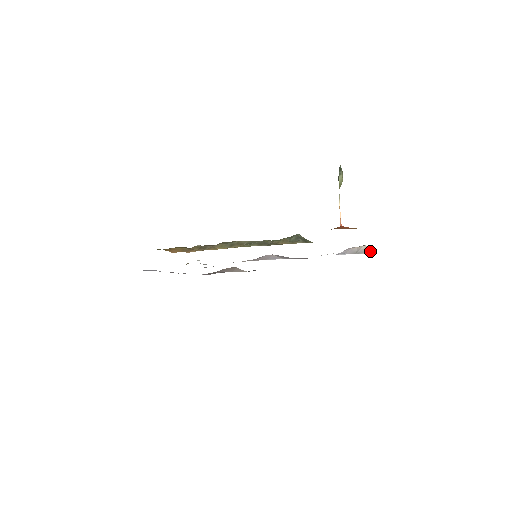
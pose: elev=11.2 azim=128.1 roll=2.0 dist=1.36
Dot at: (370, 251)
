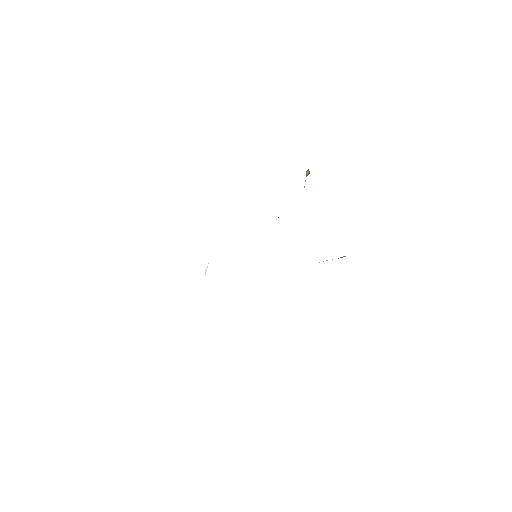
Dot at: occluded
